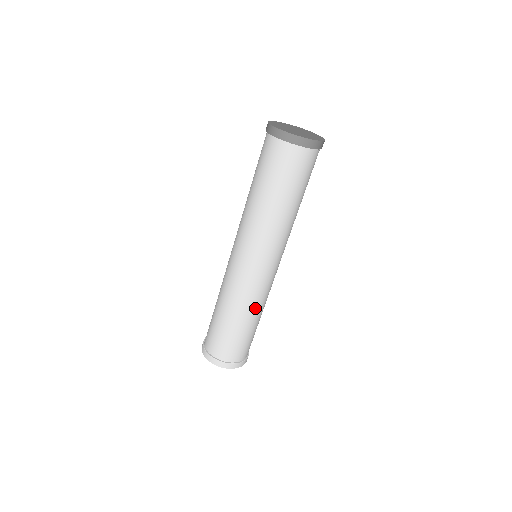
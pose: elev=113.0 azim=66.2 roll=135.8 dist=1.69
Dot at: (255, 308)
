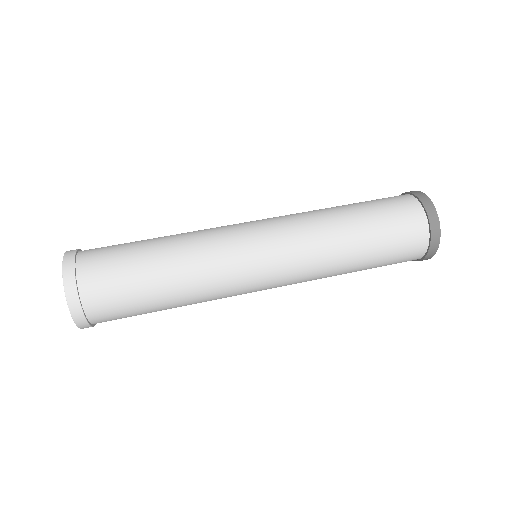
Dot at: (195, 285)
